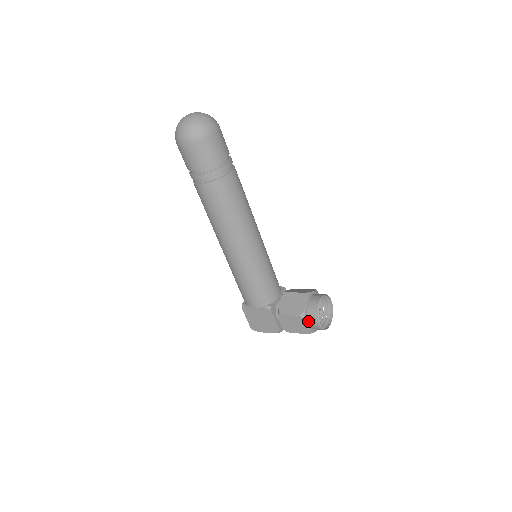
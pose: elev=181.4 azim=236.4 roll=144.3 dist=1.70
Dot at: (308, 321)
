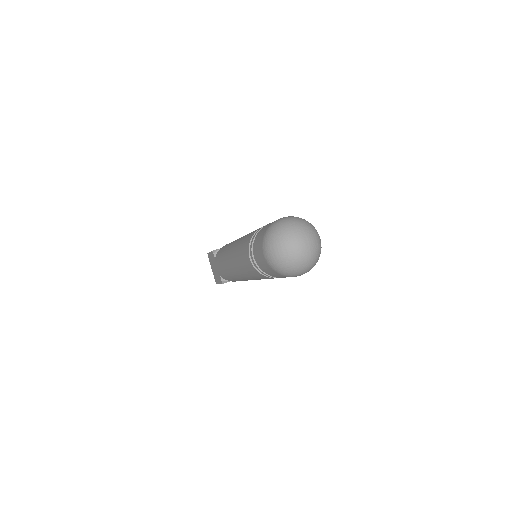
Dot at: occluded
